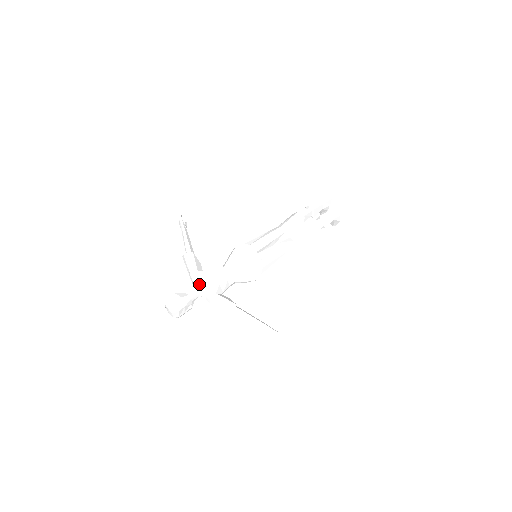
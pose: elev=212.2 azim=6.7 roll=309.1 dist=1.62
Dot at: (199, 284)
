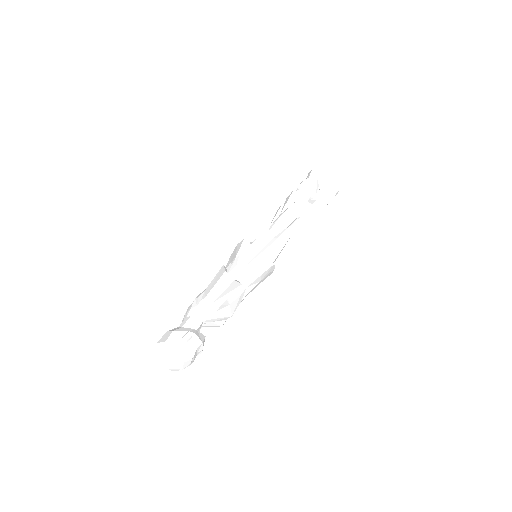
Dot at: (187, 310)
